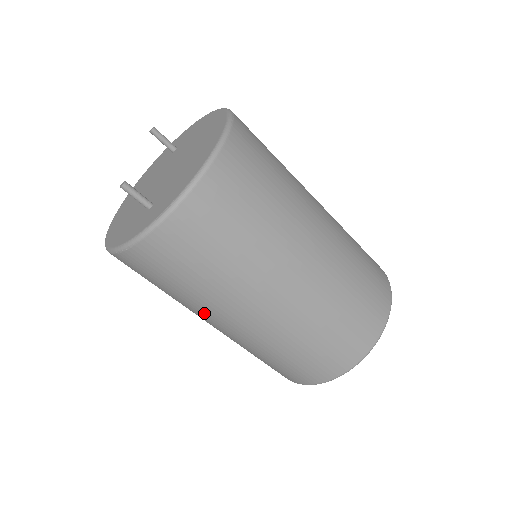
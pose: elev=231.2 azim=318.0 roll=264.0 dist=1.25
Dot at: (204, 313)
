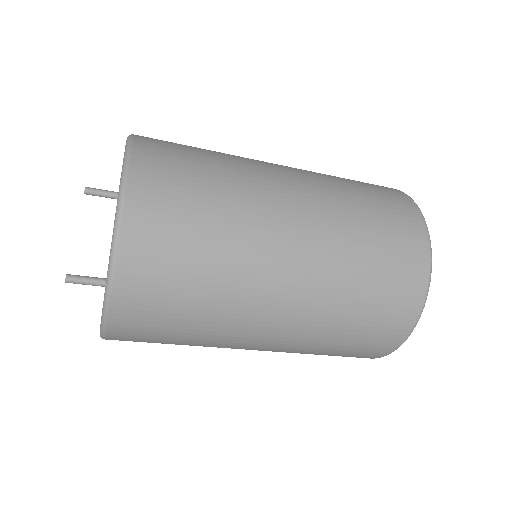
Dot at: (223, 347)
